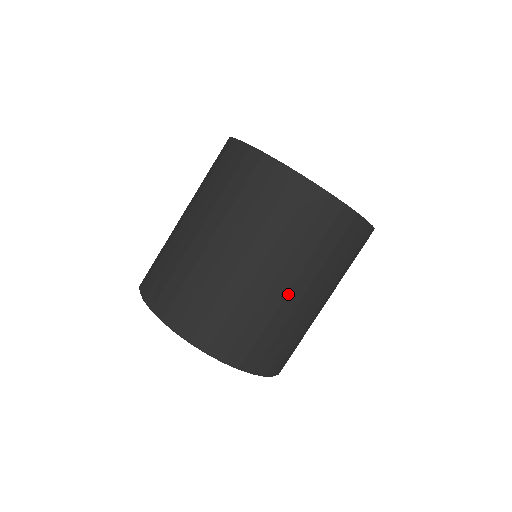
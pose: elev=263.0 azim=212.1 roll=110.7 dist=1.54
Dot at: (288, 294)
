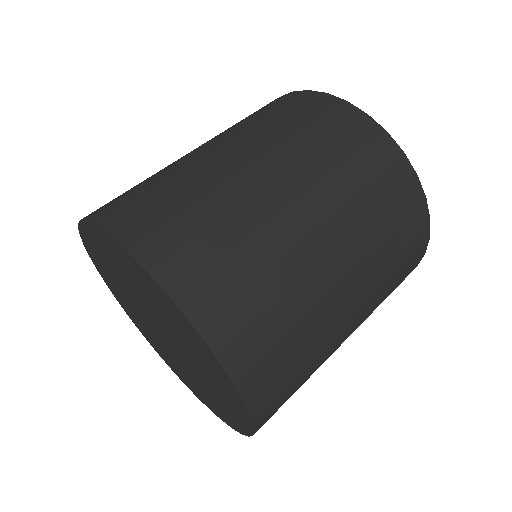
Dot at: (227, 160)
